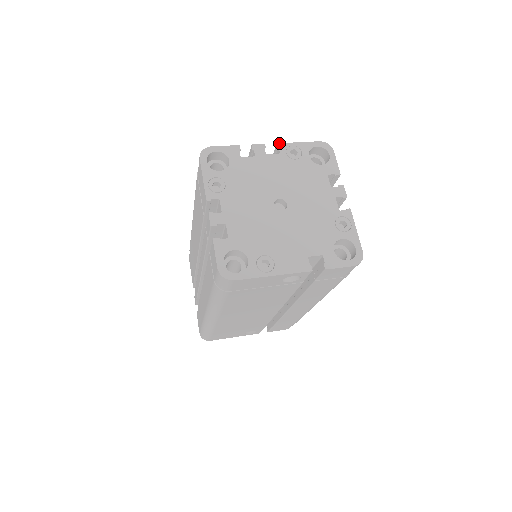
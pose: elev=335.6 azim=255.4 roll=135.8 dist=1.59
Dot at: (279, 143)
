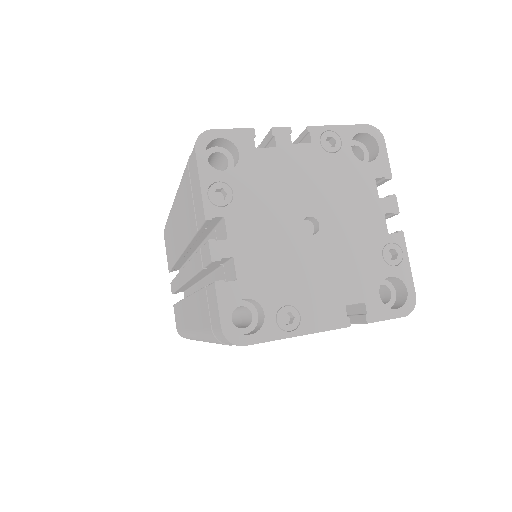
Dot at: (310, 126)
